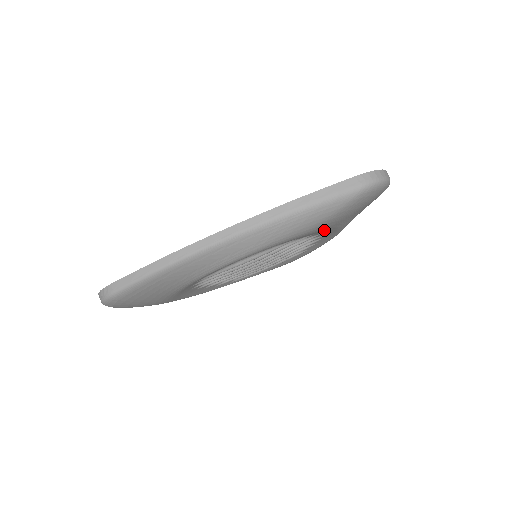
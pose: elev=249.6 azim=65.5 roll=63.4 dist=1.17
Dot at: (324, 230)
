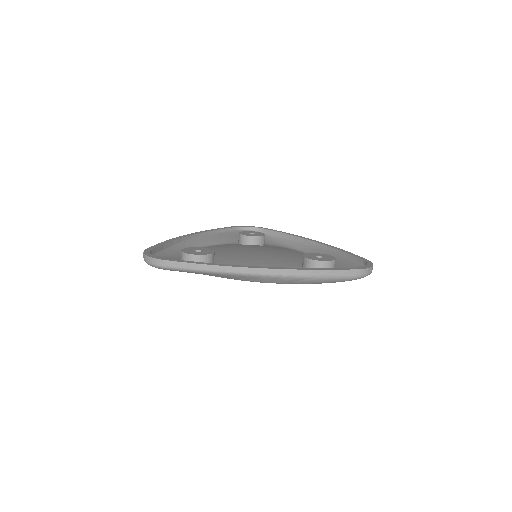
Dot at: occluded
